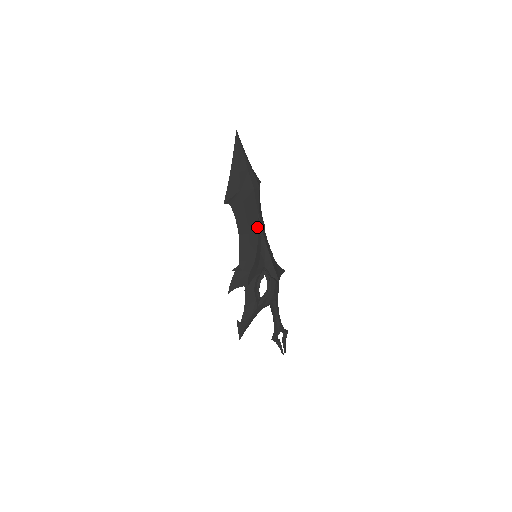
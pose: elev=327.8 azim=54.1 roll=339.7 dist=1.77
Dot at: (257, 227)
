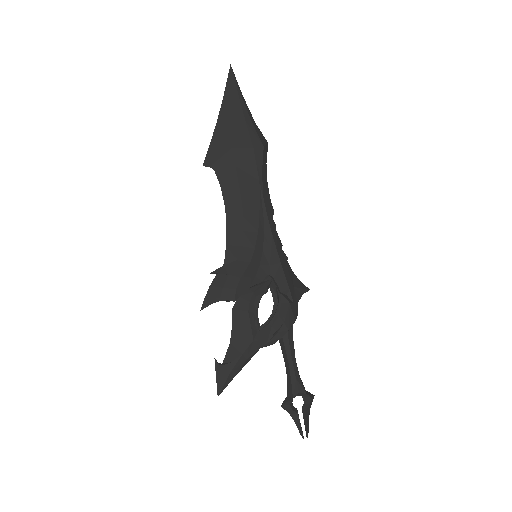
Dot at: (258, 208)
